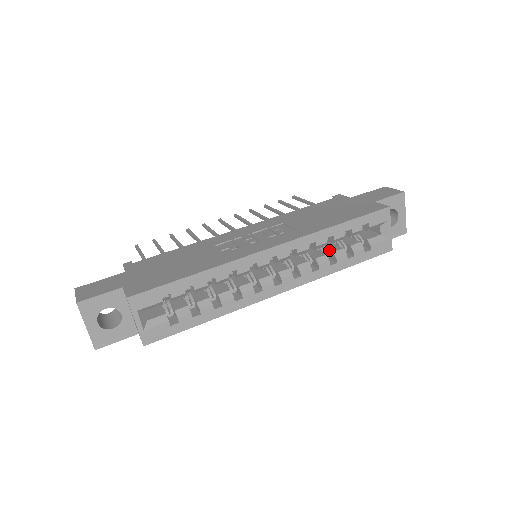
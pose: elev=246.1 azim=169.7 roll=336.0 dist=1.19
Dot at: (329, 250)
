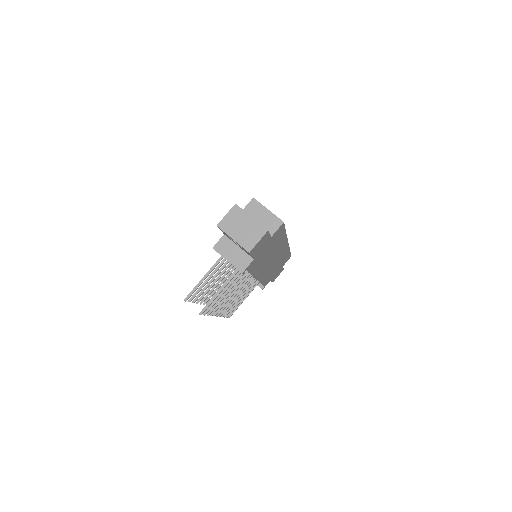
Dot at: occluded
